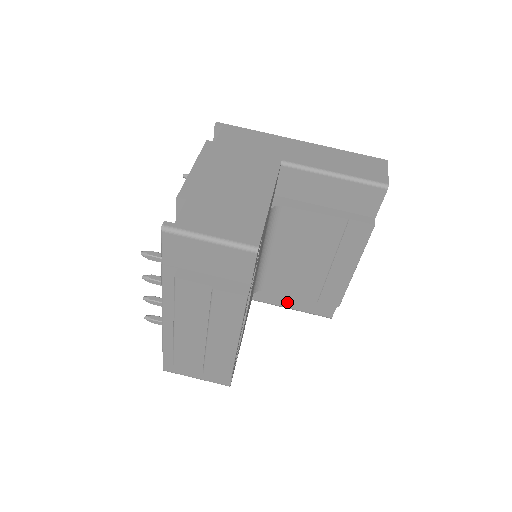
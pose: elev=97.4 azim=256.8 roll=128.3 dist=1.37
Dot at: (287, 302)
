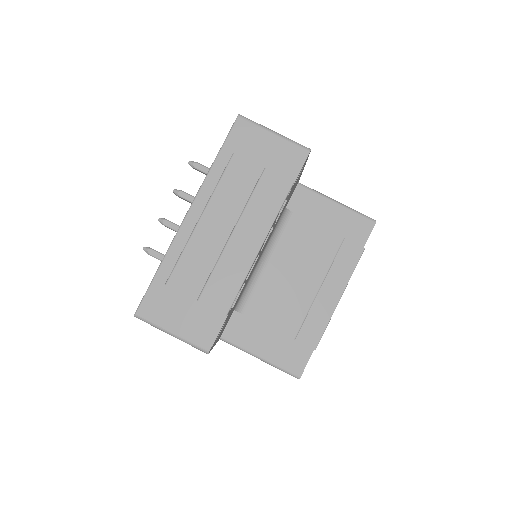
Dot at: (258, 346)
